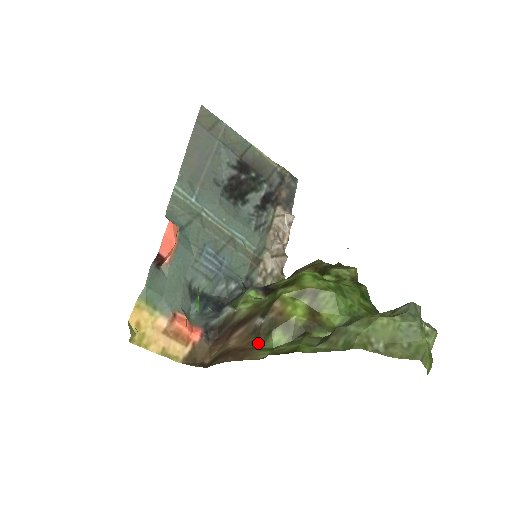
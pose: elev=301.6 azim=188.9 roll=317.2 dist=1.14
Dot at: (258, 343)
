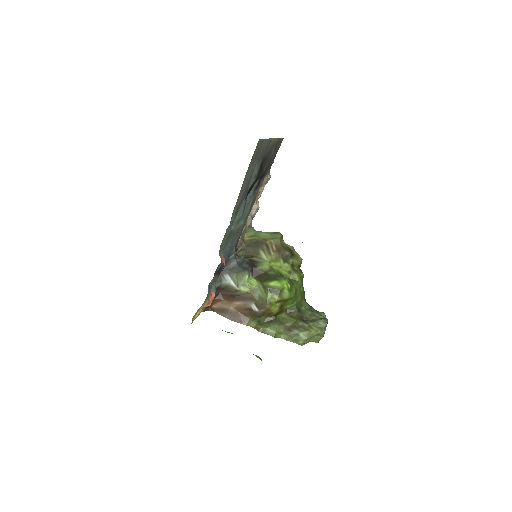
Dot at: (251, 317)
